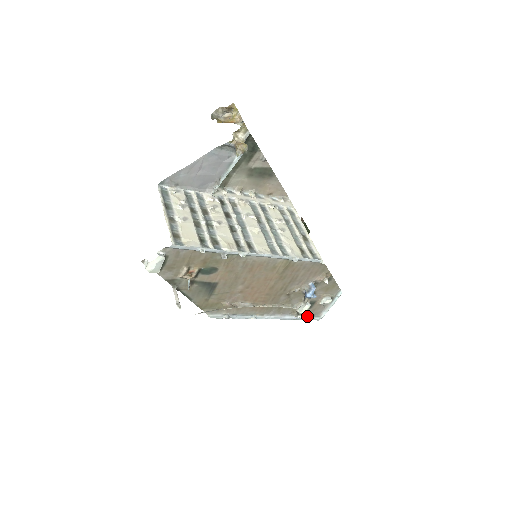
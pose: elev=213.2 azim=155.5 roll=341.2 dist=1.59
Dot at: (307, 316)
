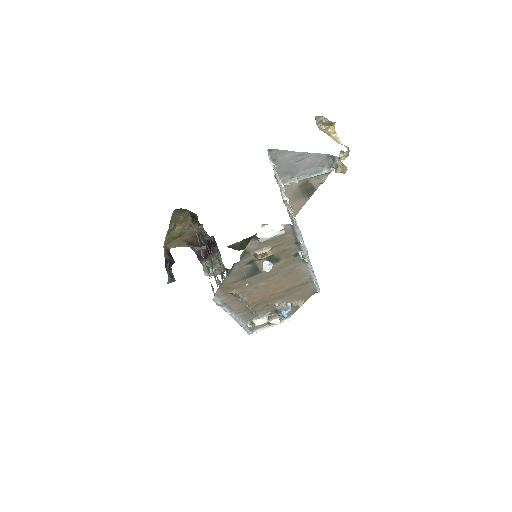
Dot at: (249, 328)
